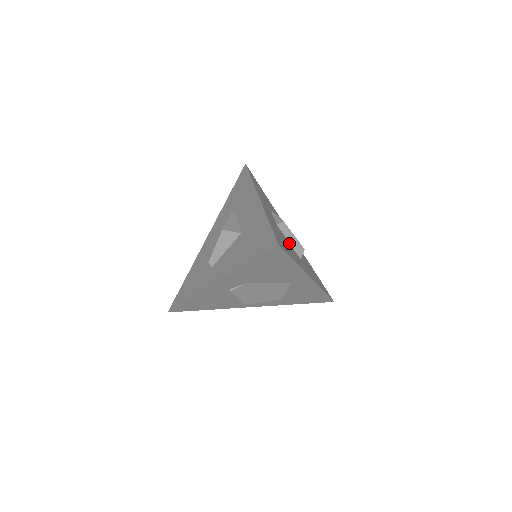
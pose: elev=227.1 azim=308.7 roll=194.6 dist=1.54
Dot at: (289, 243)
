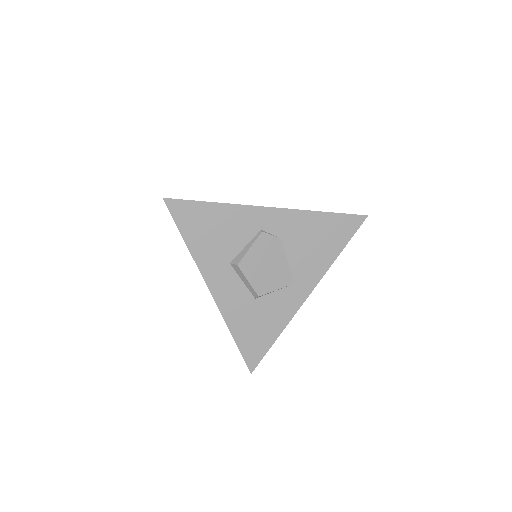
Dot at: occluded
